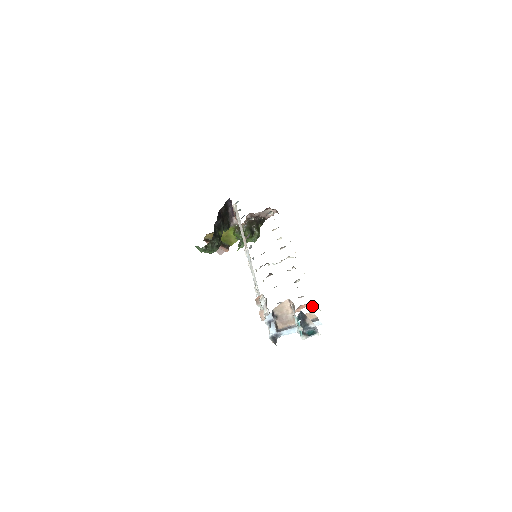
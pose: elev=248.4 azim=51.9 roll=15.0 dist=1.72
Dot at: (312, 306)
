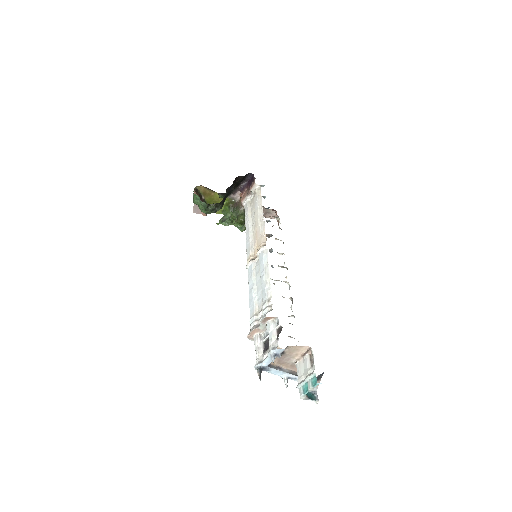
Dot at: occluded
